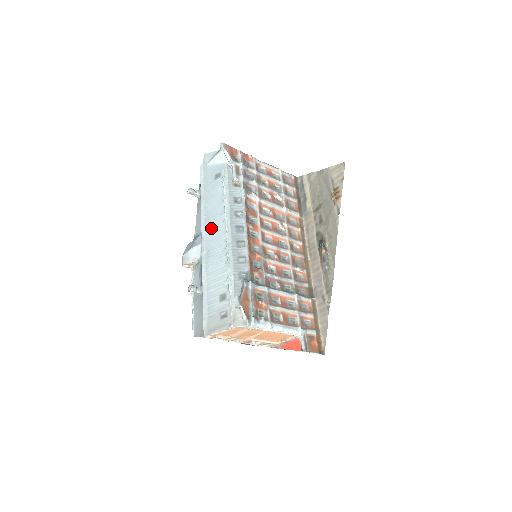
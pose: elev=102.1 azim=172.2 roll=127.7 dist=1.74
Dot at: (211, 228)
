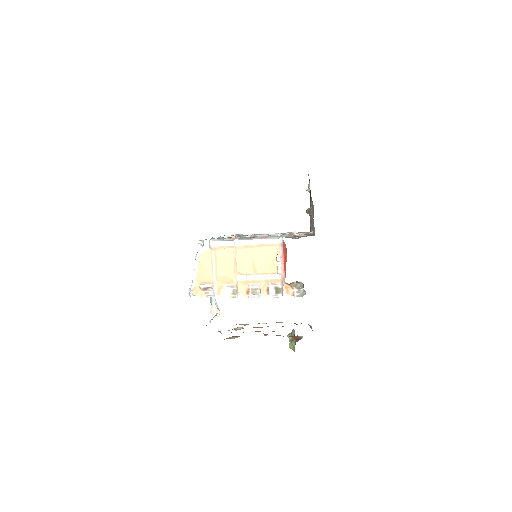
Dot at: occluded
